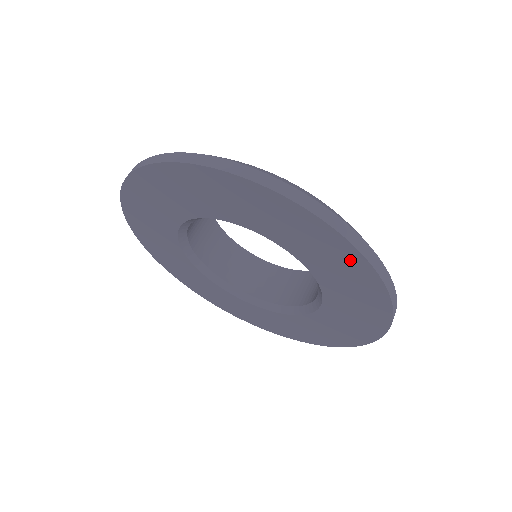
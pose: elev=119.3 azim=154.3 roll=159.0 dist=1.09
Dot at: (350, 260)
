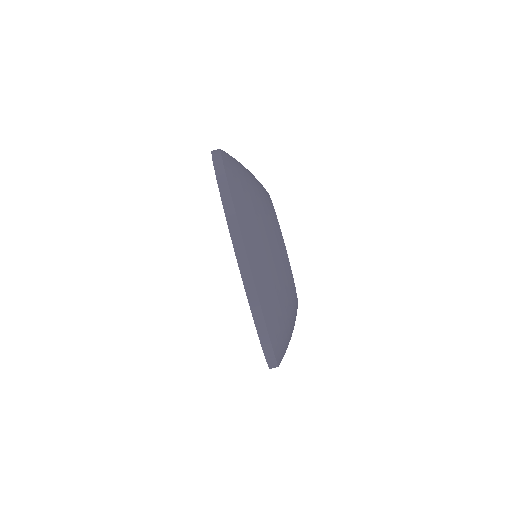
Dot at: occluded
